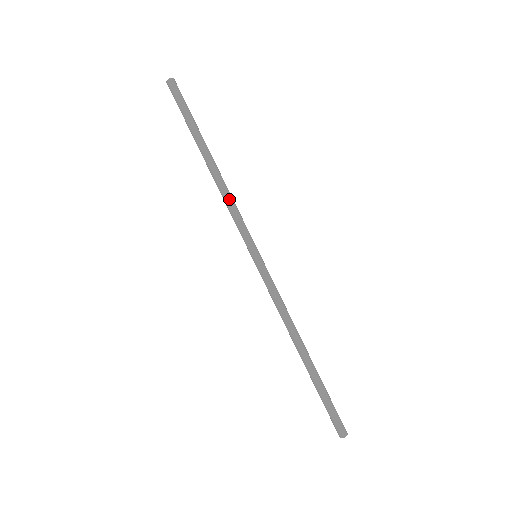
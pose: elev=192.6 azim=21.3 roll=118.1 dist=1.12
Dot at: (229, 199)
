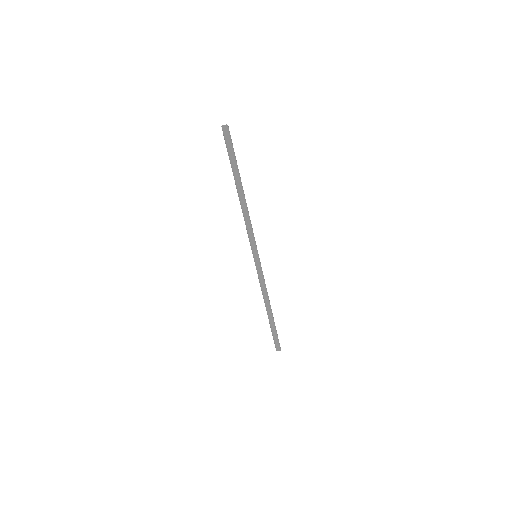
Dot at: (250, 220)
